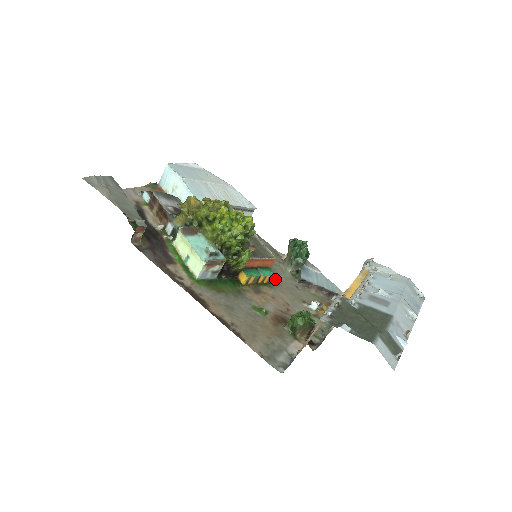
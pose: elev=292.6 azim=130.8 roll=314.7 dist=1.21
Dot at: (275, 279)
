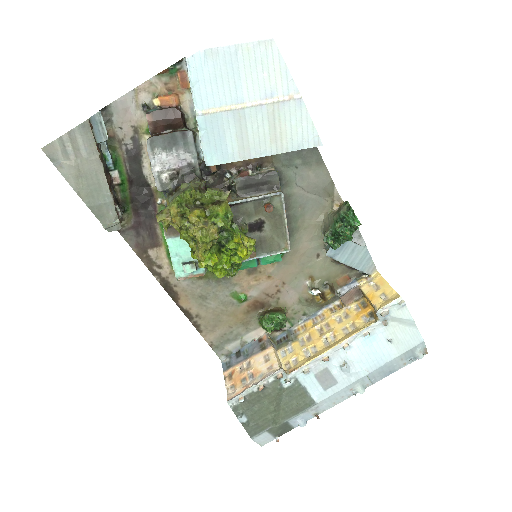
Dot at: (291, 248)
